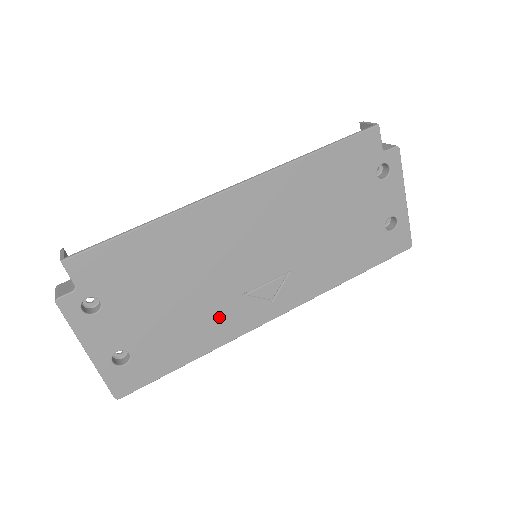
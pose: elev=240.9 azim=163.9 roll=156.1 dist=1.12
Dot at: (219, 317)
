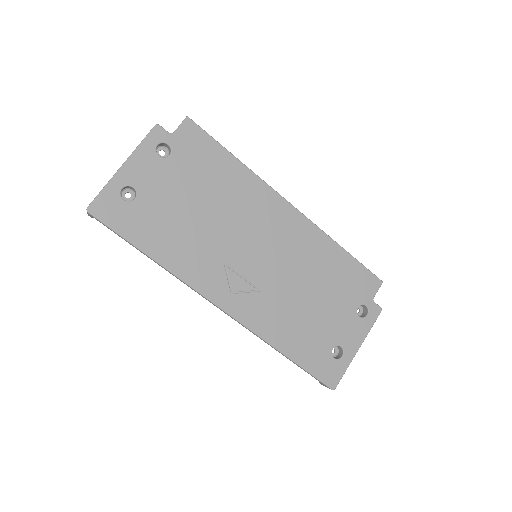
Dot at: (198, 255)
